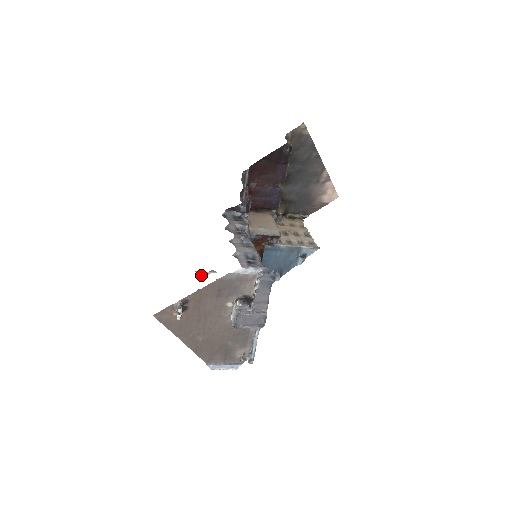
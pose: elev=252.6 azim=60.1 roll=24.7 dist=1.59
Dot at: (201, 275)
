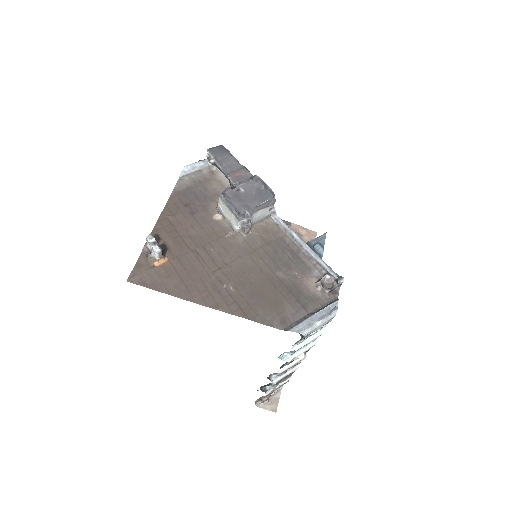
Dot at: (270, 408)
